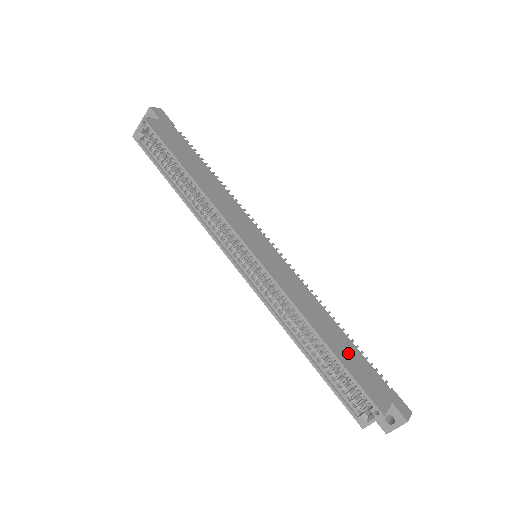
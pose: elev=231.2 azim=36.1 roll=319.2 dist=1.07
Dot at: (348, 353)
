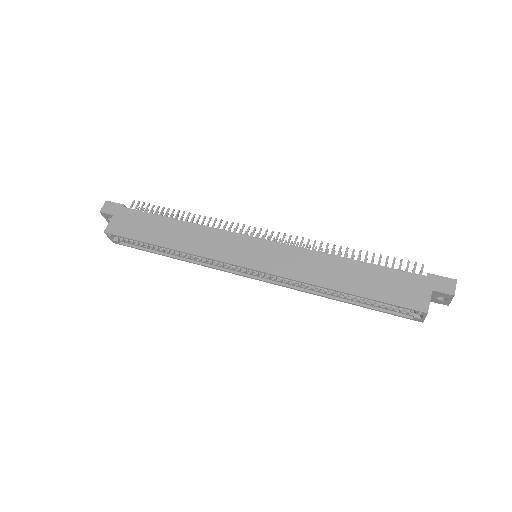
Dot at: (371, 281)
